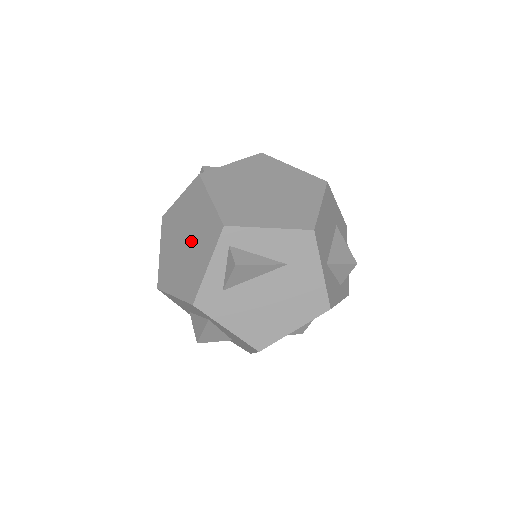
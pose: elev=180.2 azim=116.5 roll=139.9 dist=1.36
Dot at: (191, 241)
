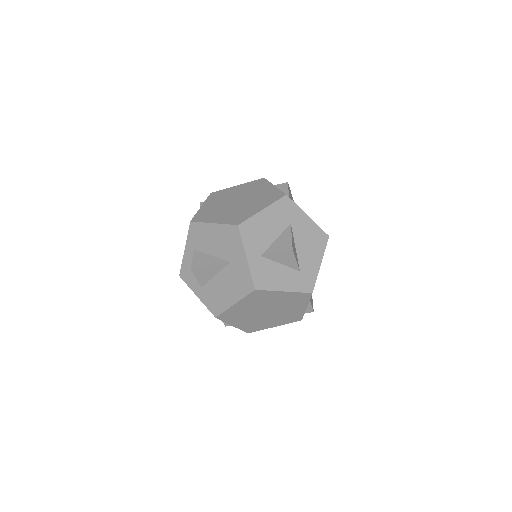
Dot at: (244, 196)
